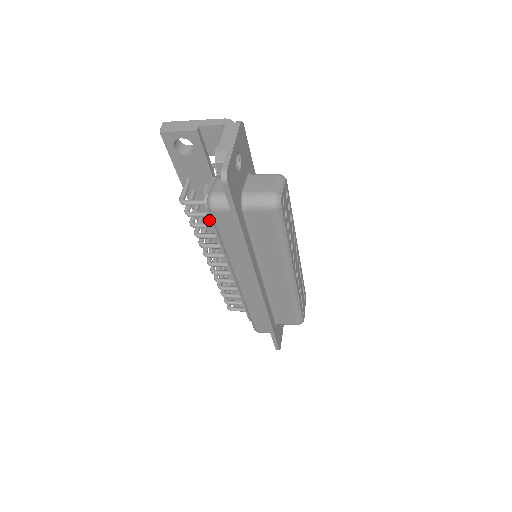
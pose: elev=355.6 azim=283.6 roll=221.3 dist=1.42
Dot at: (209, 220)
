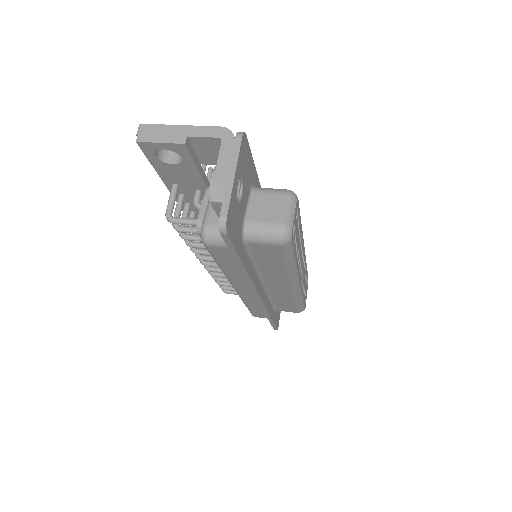
Dot at: occluded
